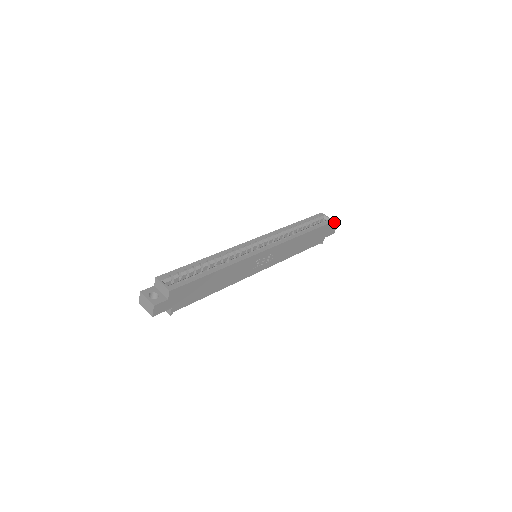
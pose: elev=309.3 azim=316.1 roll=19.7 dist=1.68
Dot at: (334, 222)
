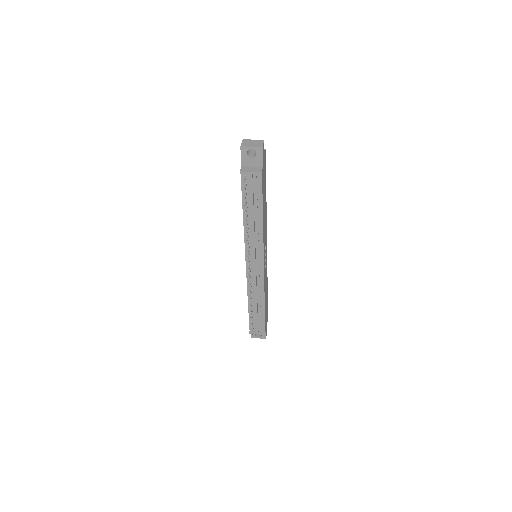
Dot at: occluded
